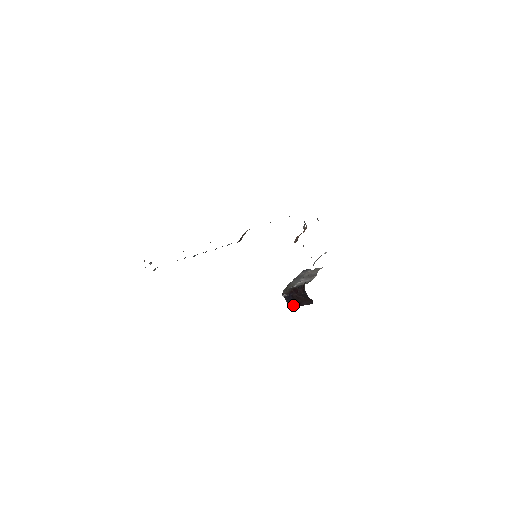
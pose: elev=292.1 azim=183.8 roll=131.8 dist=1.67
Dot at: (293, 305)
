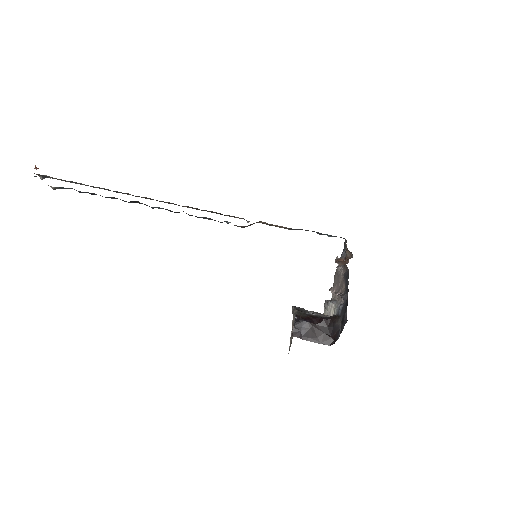
Dot at: (300, 336)
